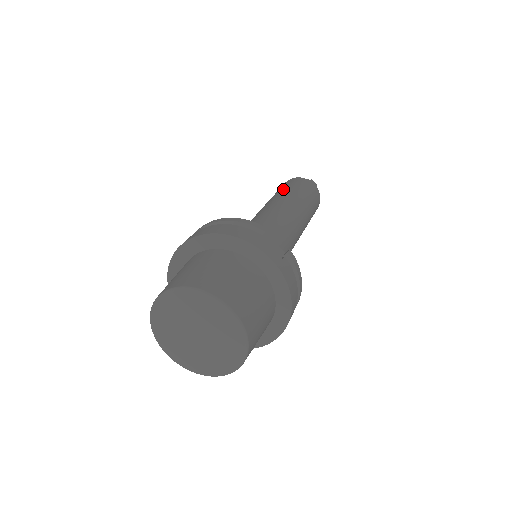
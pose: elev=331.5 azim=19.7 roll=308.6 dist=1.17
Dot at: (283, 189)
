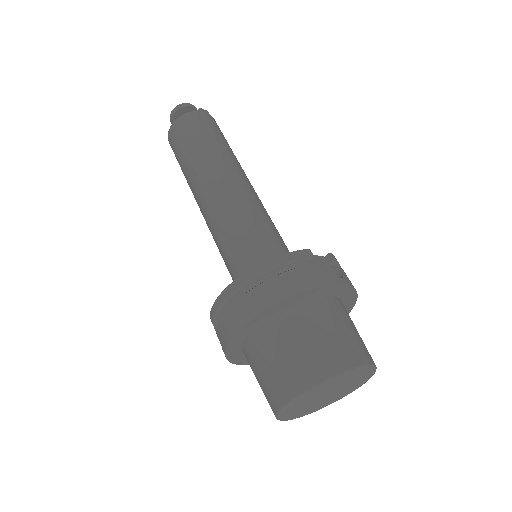
Dot at: (195, 144)
